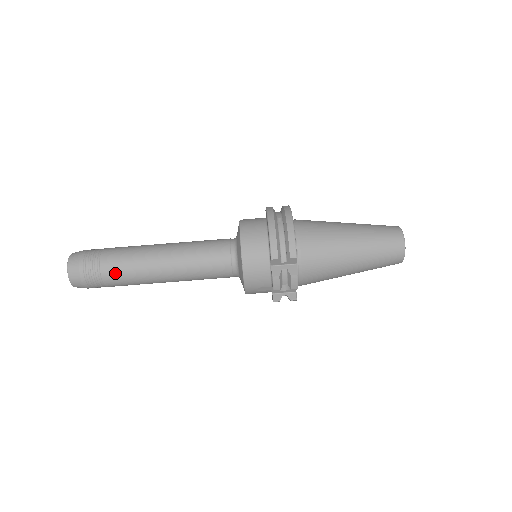
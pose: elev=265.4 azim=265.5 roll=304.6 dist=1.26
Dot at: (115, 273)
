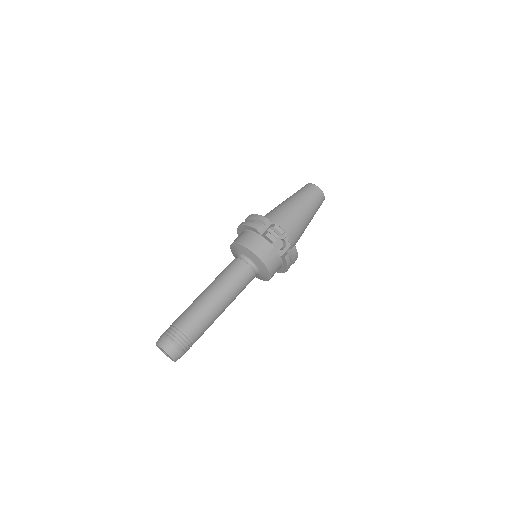
Dot at: (188, 321)
